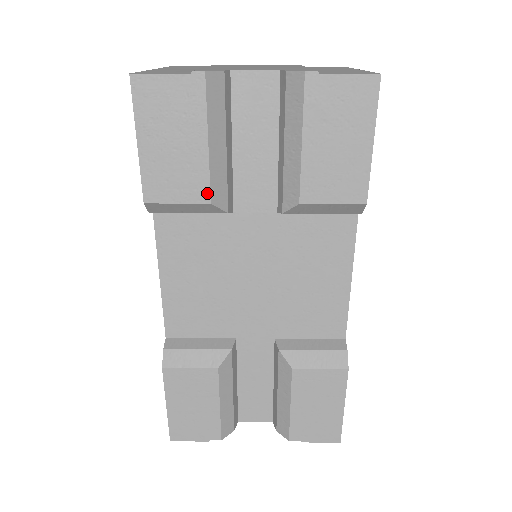
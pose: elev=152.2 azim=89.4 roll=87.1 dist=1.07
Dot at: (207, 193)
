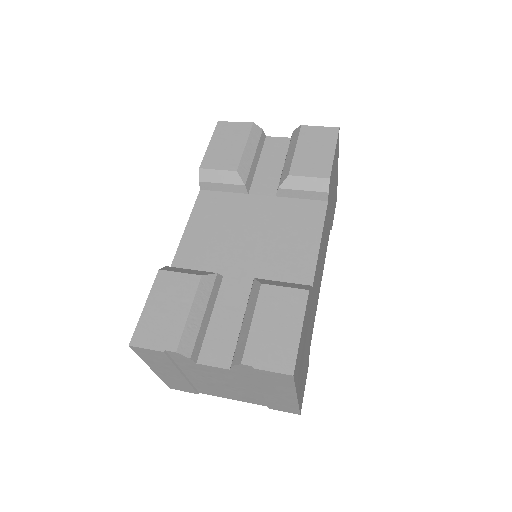
Dot at: (236, 166)
